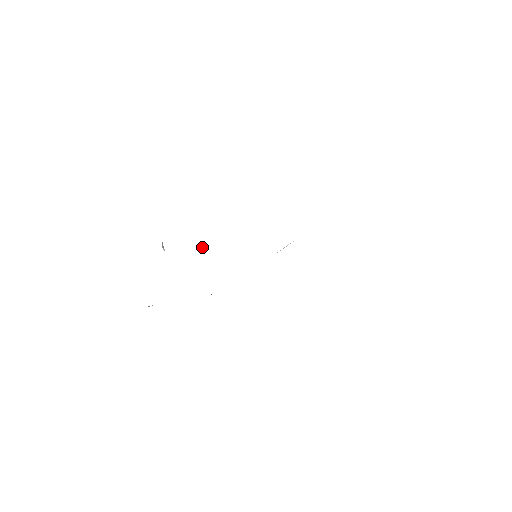
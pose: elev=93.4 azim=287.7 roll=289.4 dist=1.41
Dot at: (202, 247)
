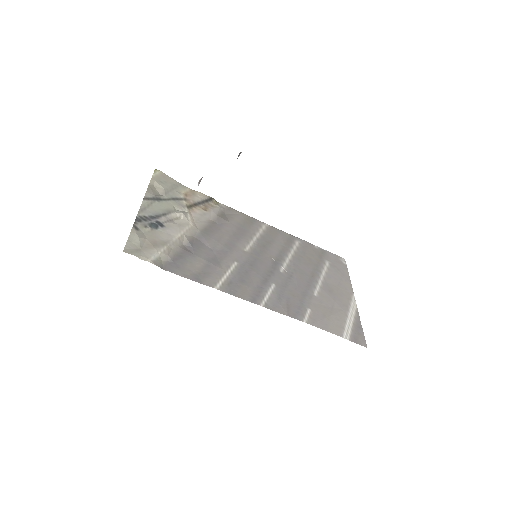
Dot at: occluded
